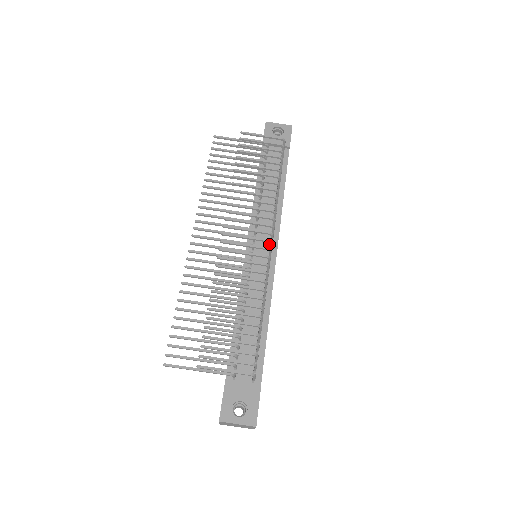
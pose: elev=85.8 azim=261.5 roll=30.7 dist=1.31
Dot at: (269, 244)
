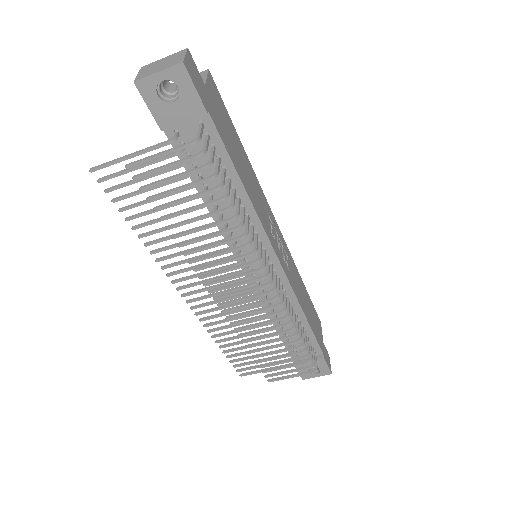
Dot at: occluded
